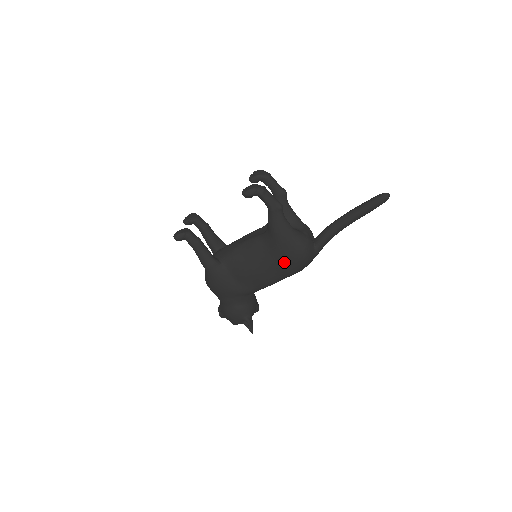
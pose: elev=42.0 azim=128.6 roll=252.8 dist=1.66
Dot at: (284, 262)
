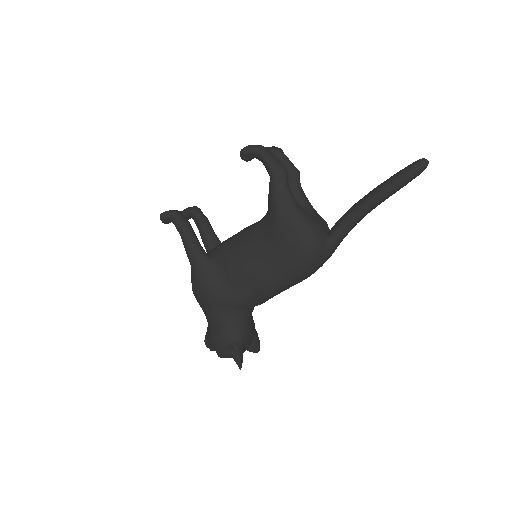
Dot at: (285, 253)
